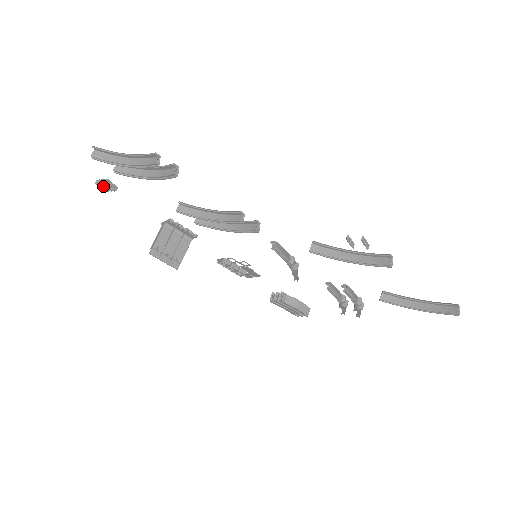
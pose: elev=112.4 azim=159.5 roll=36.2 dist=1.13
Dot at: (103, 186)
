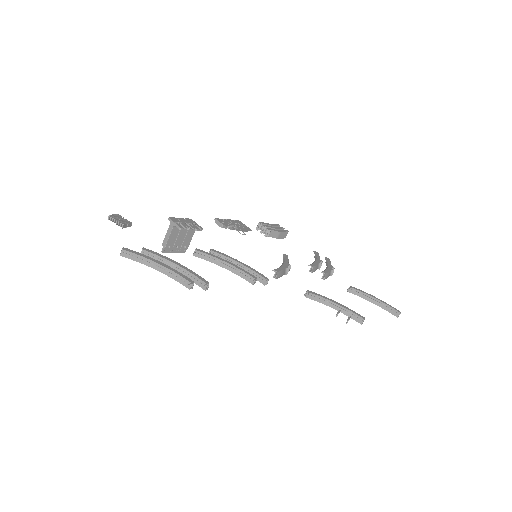
Dot at: (117, 222)
